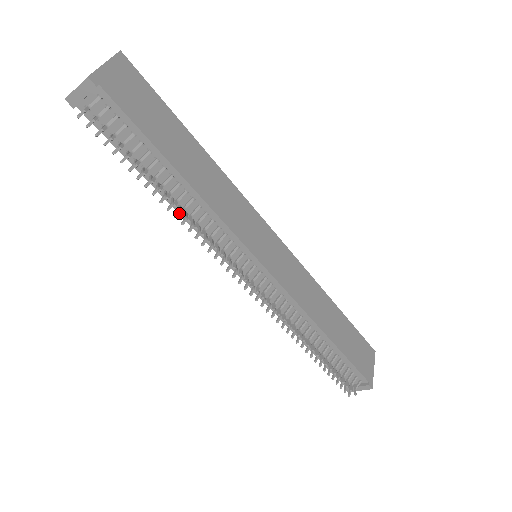
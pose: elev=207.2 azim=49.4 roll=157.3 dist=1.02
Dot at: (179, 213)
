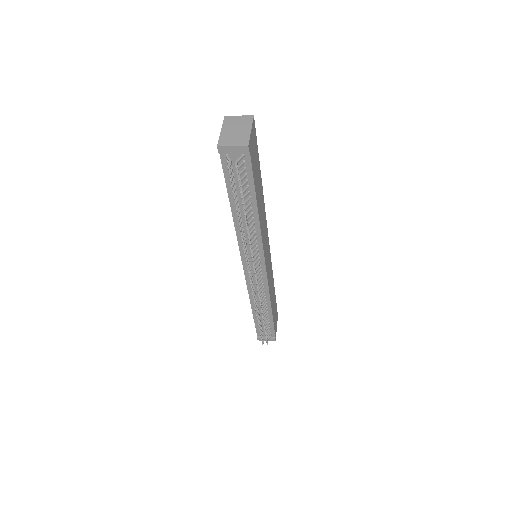
Dot at: occluded
